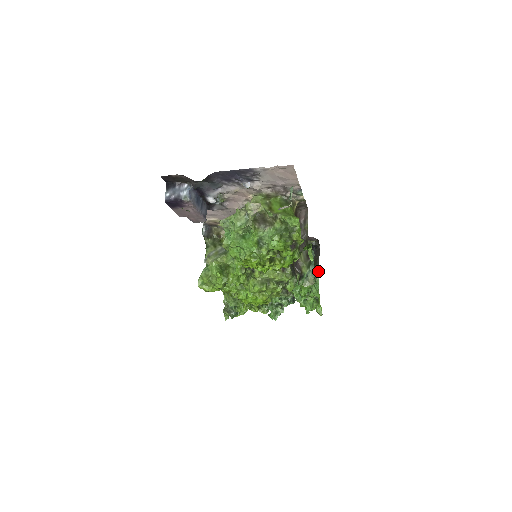
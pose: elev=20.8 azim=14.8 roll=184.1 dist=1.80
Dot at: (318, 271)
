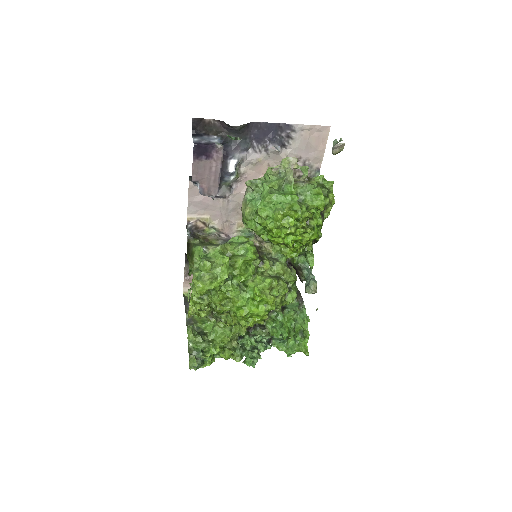
Dot at: (302, 300)
